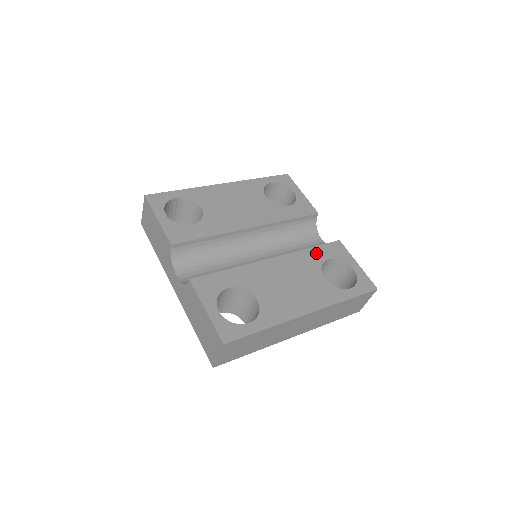
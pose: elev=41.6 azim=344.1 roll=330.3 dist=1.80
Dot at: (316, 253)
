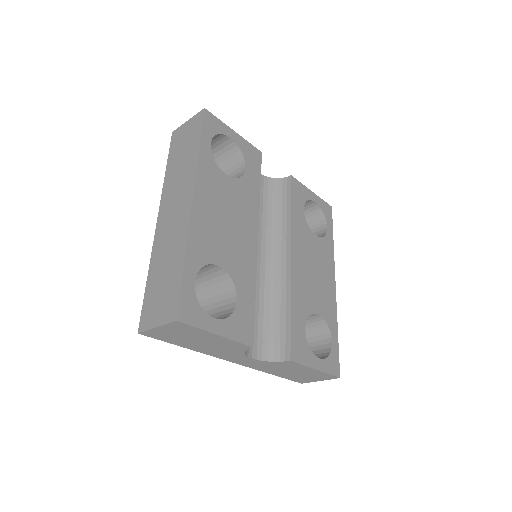
Dot at: (297, 213)
